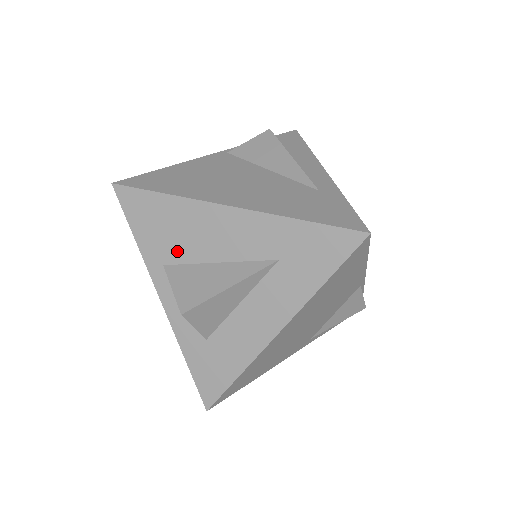
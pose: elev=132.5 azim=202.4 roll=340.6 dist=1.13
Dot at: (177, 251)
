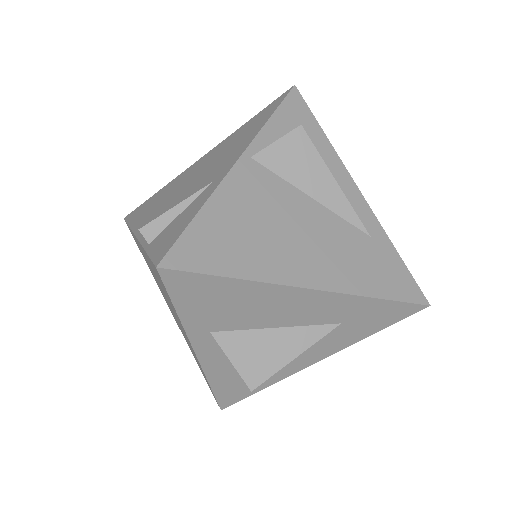
Dot at: (232, 322)
